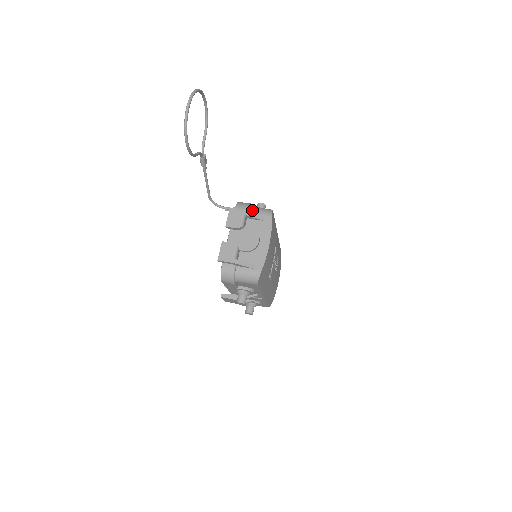
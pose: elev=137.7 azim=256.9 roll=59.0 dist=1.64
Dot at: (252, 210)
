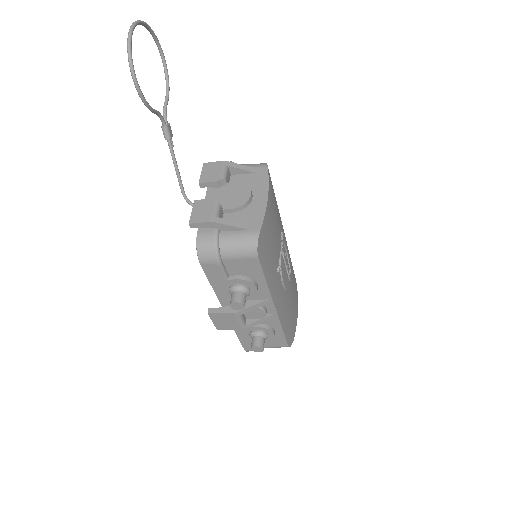
Dot at: occluded
